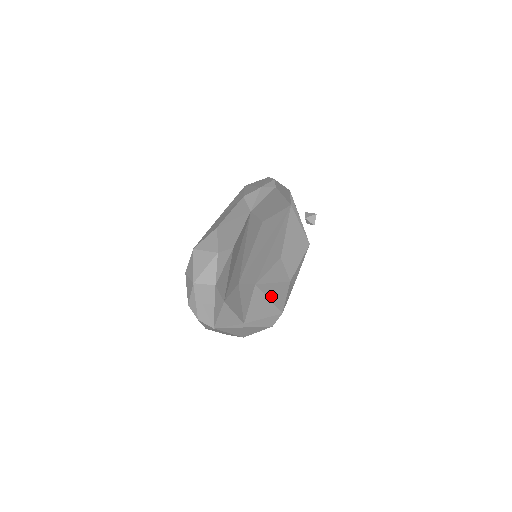
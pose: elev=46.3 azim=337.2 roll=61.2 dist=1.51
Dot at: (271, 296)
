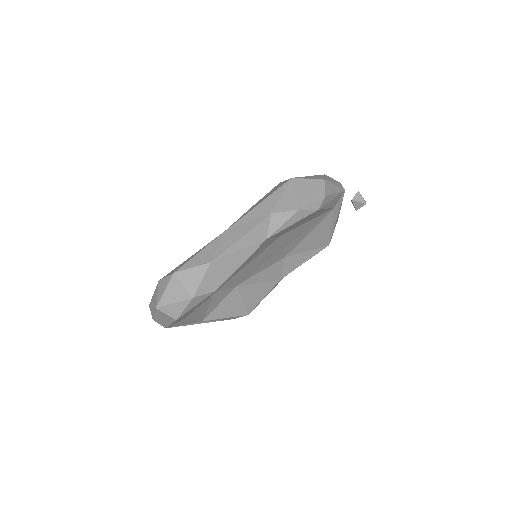
Dot at: (247, 297)
